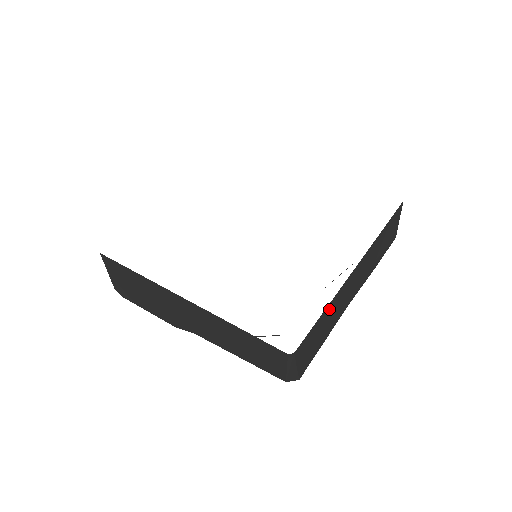
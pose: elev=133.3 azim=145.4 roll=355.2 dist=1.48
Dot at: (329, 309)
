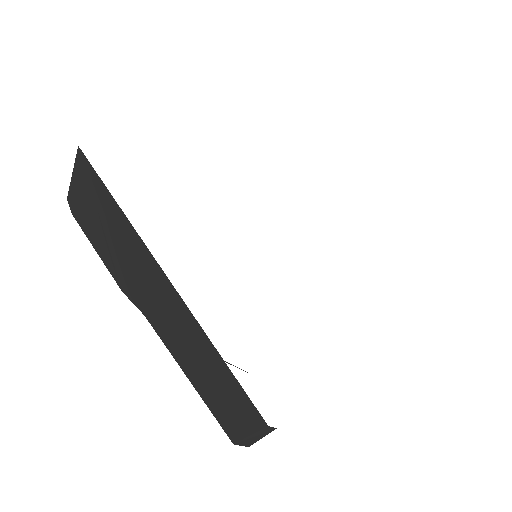
Dot at: occluded
